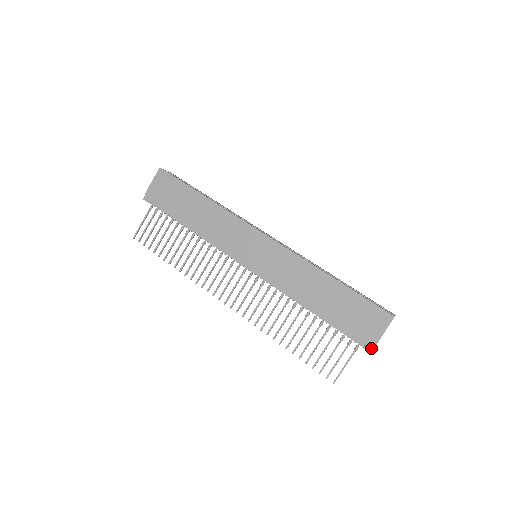
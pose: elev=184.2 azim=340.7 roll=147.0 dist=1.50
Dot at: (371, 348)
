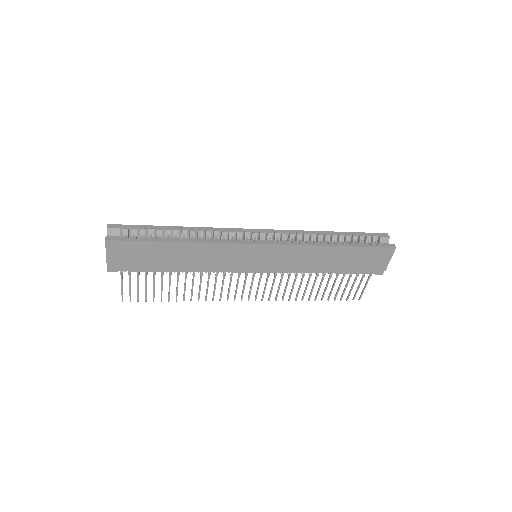
Dot at: (382, 272)
